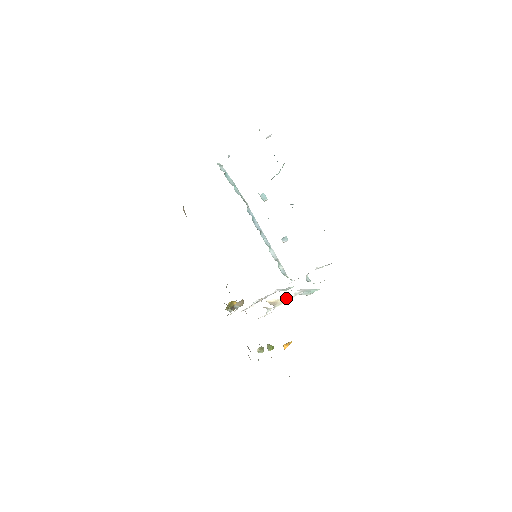
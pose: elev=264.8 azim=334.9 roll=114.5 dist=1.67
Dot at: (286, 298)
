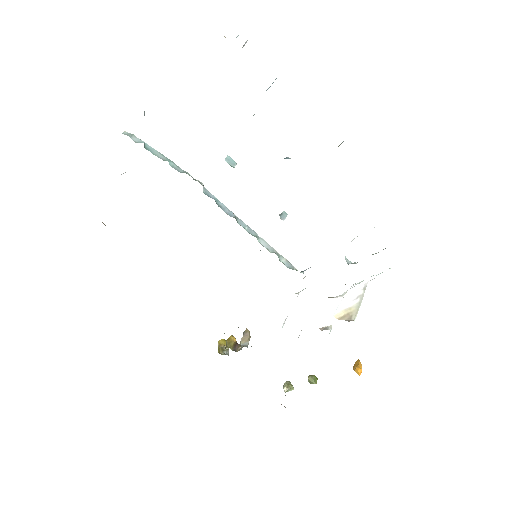
Dot at: (357, 301)
